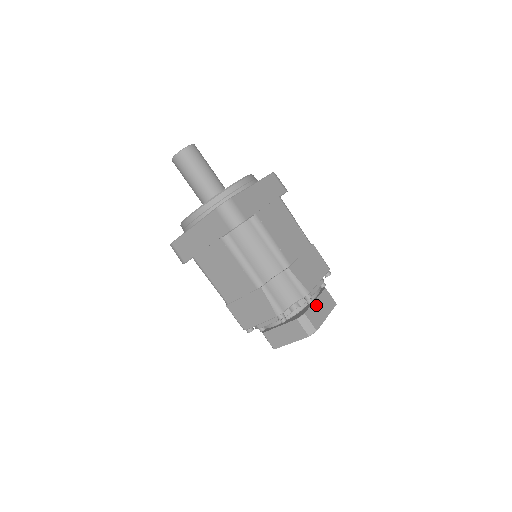
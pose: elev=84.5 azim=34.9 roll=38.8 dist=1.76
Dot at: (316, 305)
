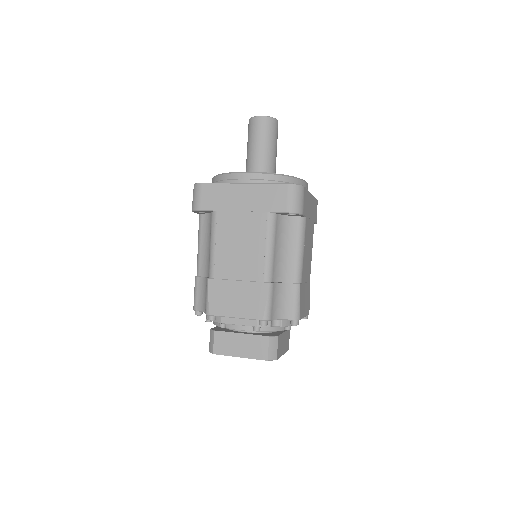
Dot at: (283, 337)
